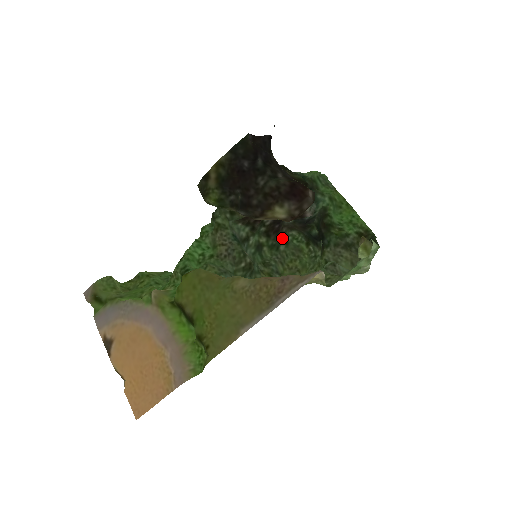
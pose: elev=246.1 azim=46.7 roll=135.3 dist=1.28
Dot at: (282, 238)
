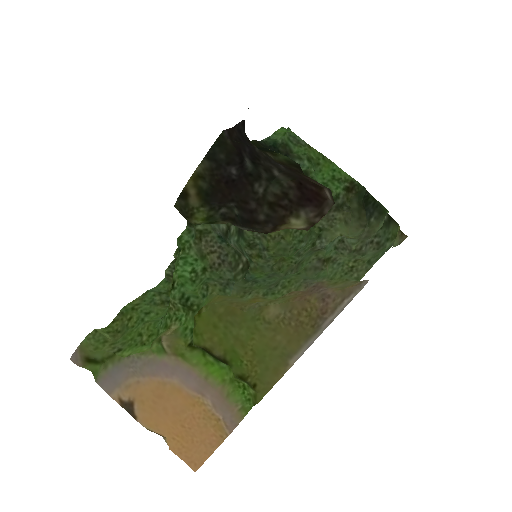
Dot at: occluded
